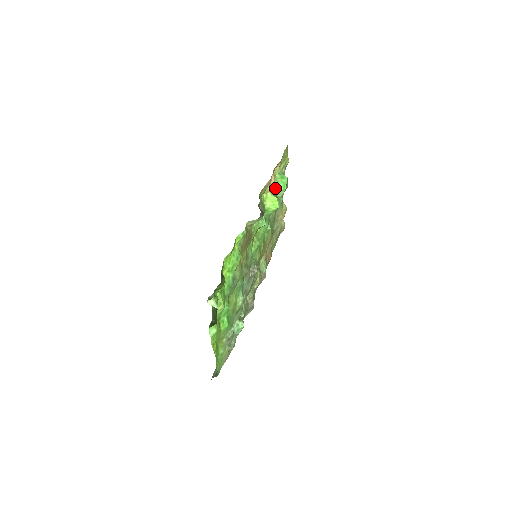
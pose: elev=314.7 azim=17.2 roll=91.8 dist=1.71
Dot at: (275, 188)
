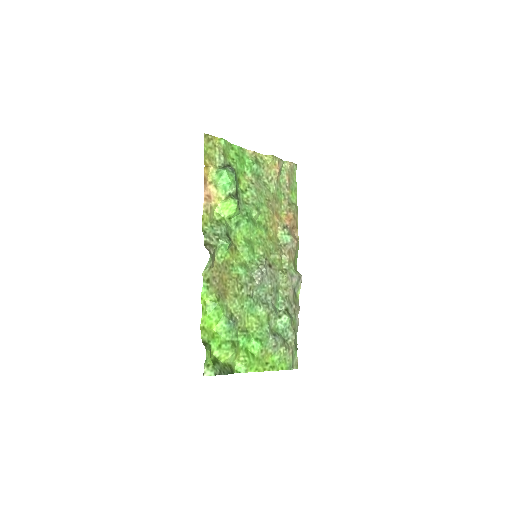
Dot at: (222, 191)
